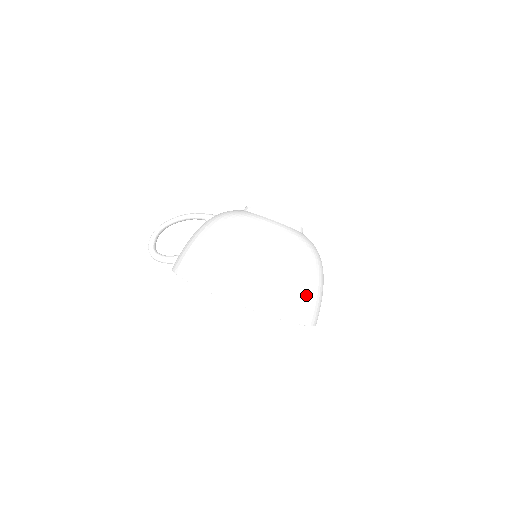
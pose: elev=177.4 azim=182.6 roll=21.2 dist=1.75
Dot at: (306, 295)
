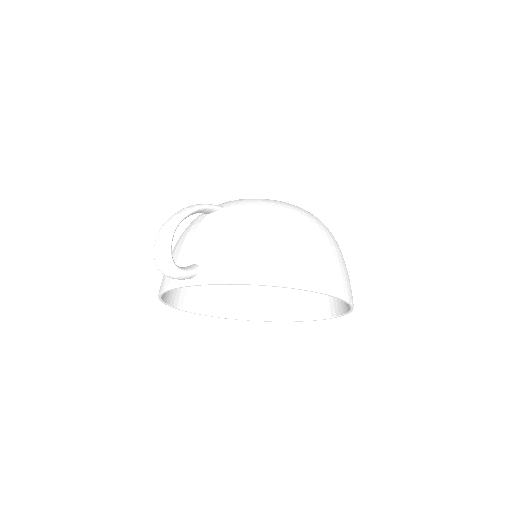
Dot at: occluded
